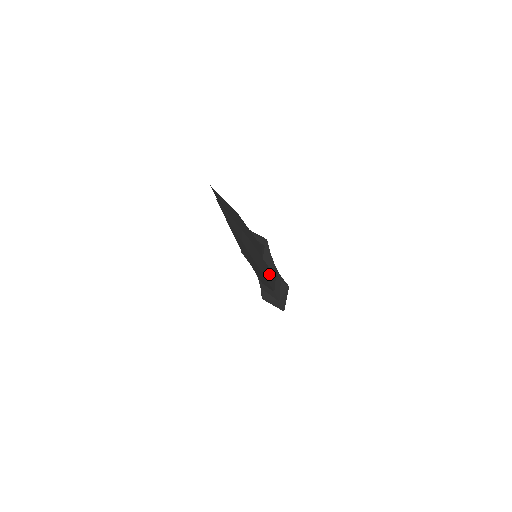
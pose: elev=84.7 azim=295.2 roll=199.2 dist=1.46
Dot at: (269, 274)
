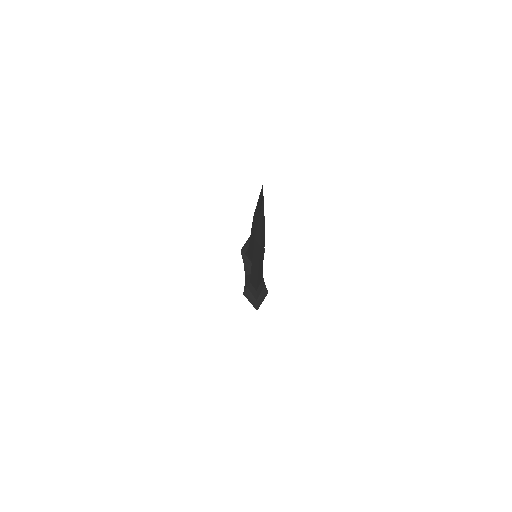
Dot at: (260, 274)
